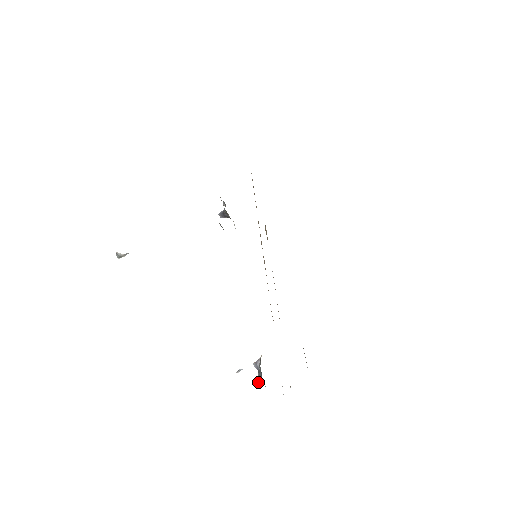
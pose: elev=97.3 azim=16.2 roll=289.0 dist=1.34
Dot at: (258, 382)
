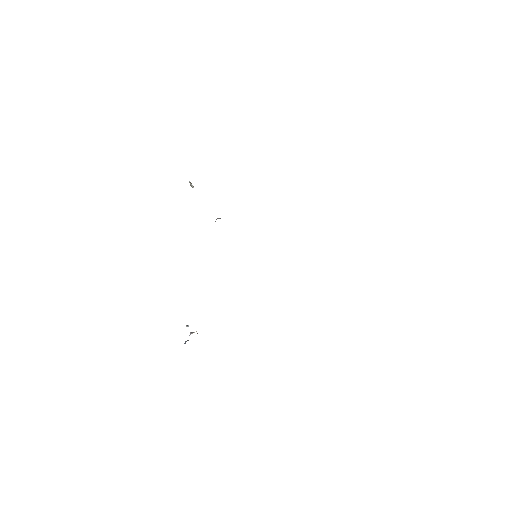
Dot at: occluded
